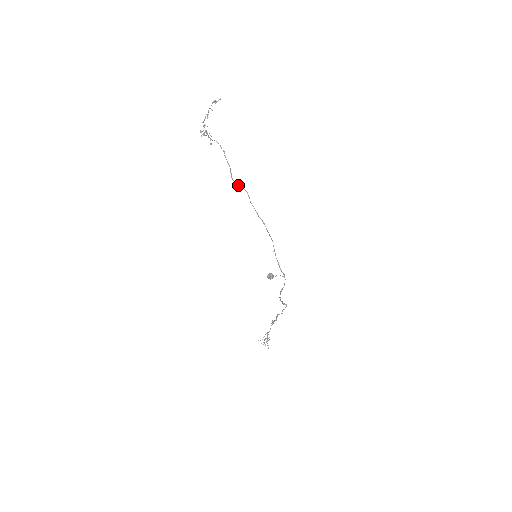
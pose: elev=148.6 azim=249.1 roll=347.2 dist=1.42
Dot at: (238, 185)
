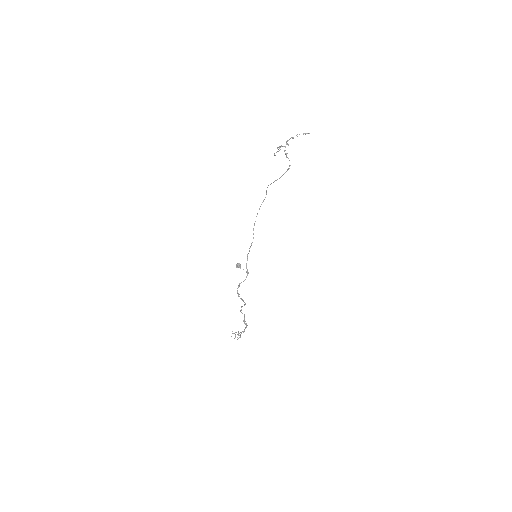
Dot at: (266, 191)
